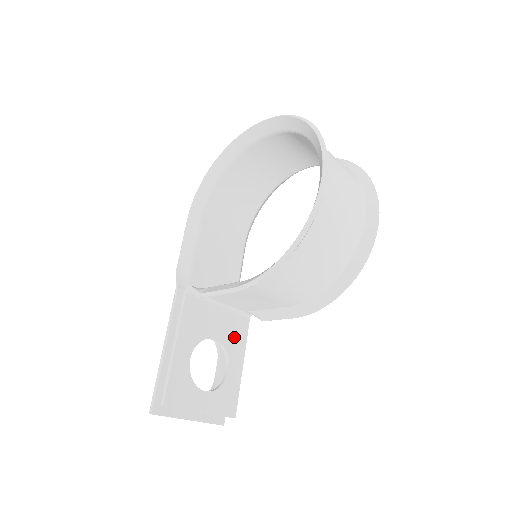
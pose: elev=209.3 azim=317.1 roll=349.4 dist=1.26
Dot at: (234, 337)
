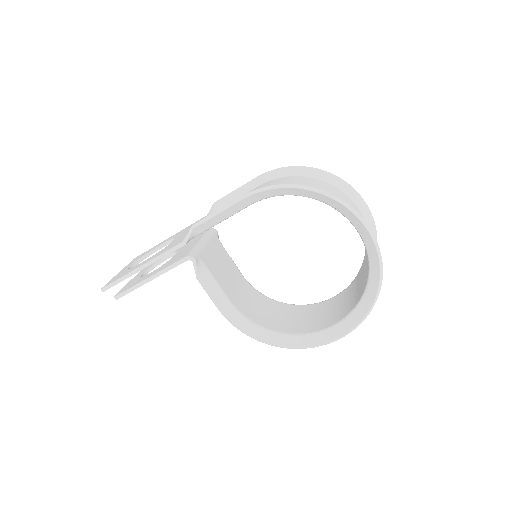
Dot at: occluded
